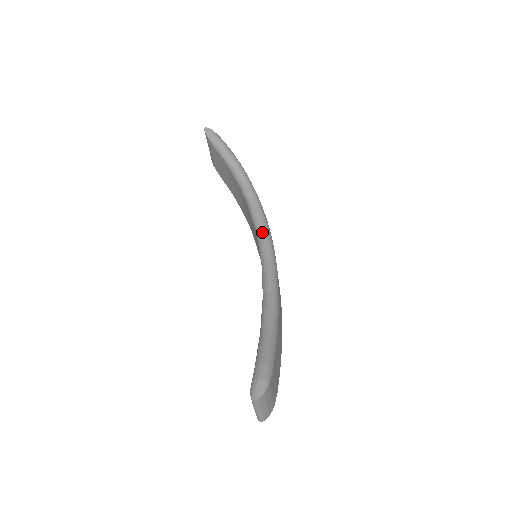
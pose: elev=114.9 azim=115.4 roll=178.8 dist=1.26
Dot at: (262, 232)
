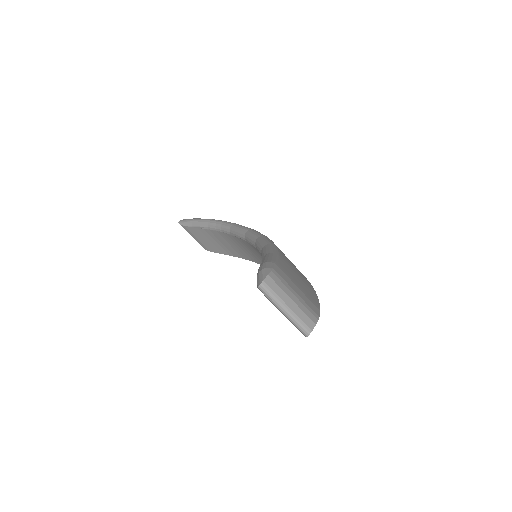
Dot at: (247, 233)
